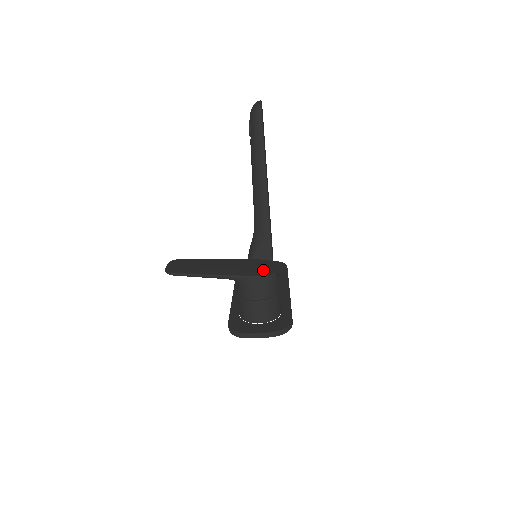
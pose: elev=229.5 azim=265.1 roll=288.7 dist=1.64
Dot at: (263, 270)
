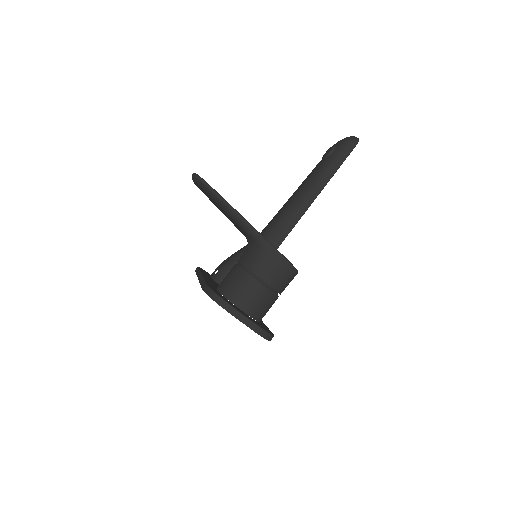
Dot at: occluded
